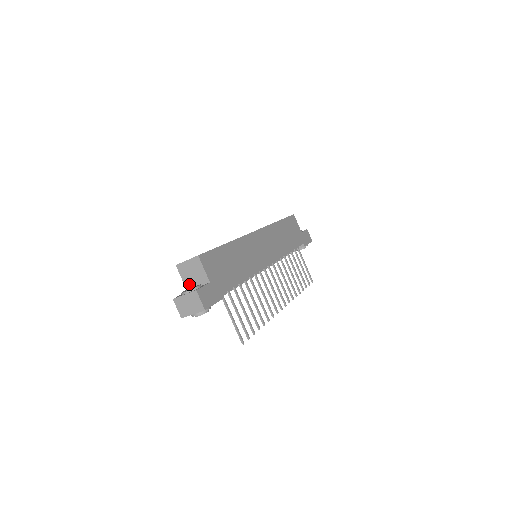
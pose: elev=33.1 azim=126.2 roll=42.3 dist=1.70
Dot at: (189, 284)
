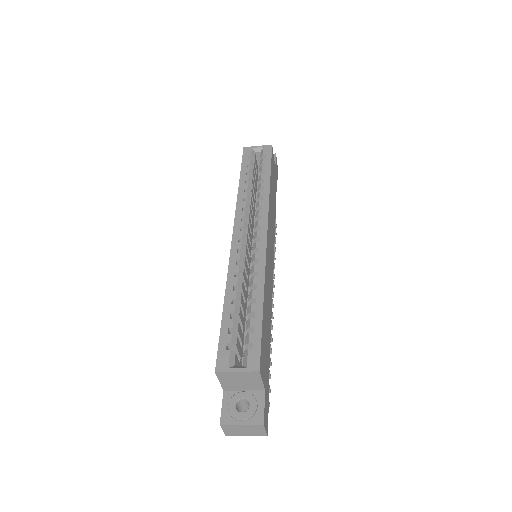
Dot at: (230, 387)
